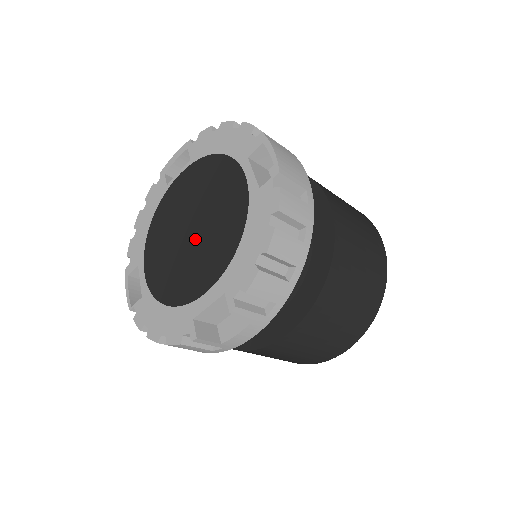
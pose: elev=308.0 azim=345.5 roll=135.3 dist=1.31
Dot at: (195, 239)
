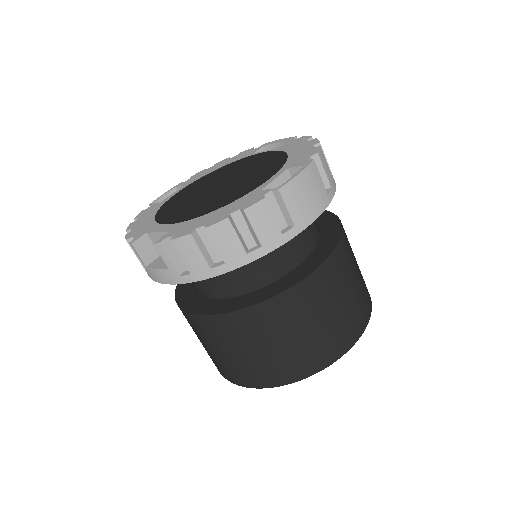
Dot at: (211, 192)
